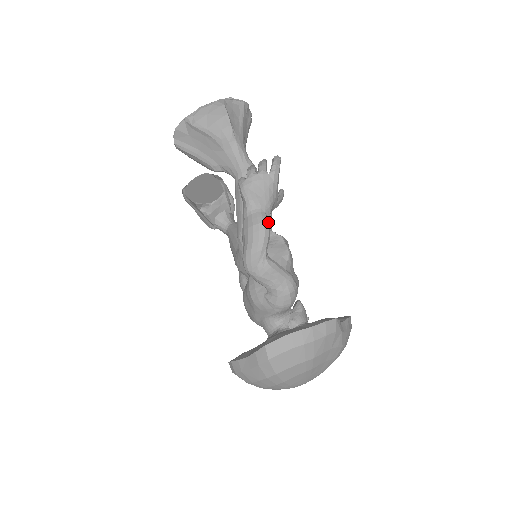
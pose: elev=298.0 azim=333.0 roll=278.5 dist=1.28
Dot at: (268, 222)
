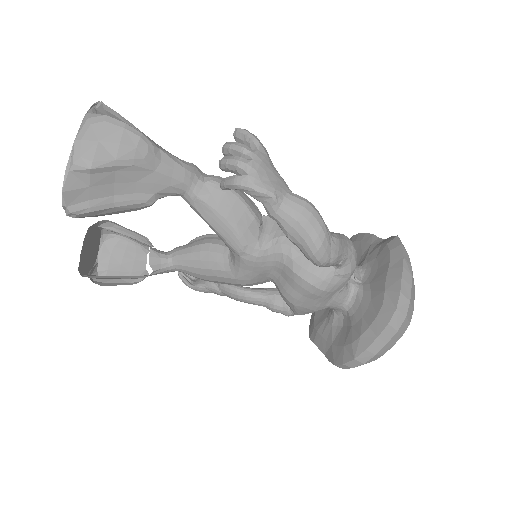
Dot at: (303, 200)
